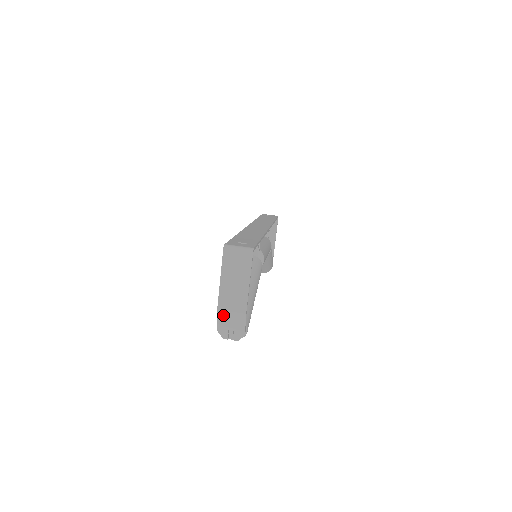
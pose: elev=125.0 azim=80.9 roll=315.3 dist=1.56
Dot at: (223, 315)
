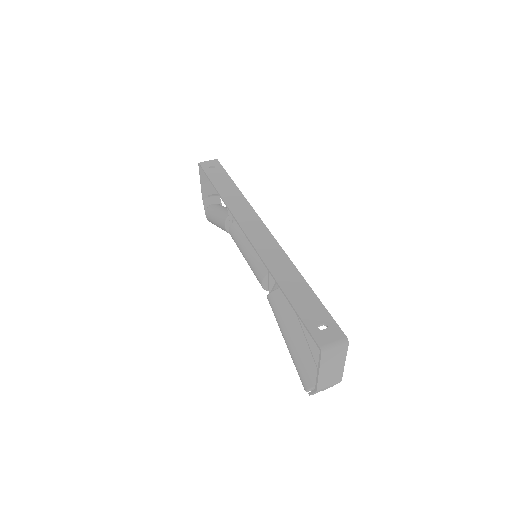
Dot at: (320, 390)
